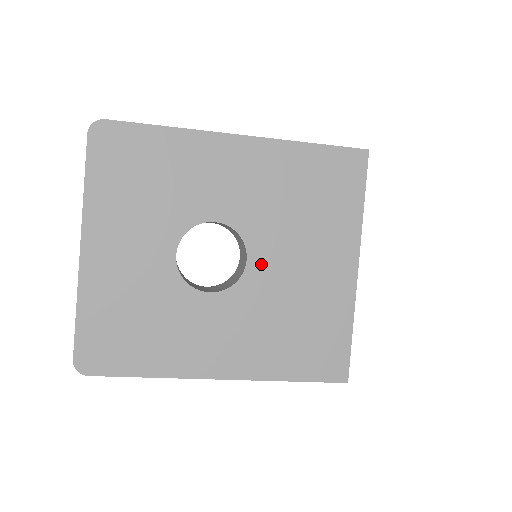
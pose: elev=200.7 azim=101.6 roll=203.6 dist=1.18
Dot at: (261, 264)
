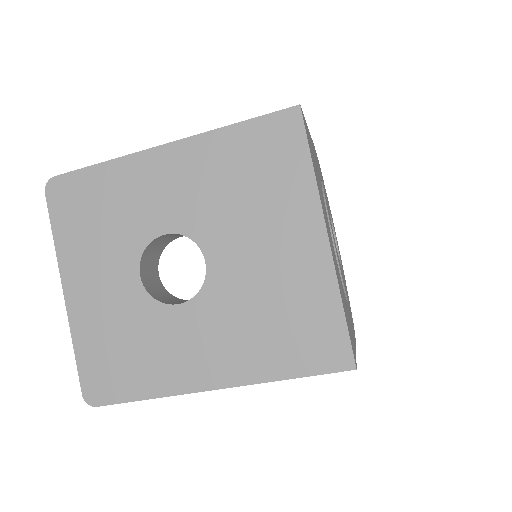
Dot at: (221, 262)
